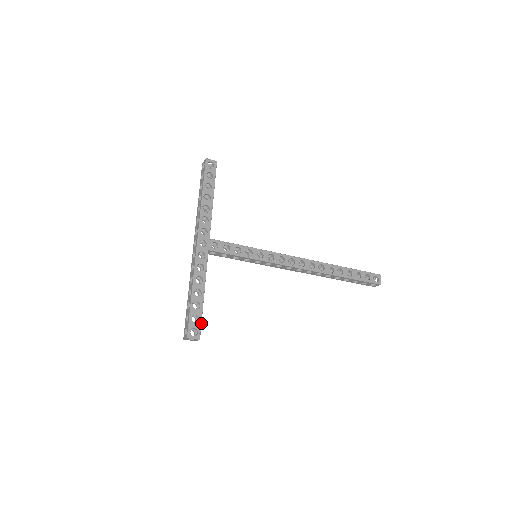
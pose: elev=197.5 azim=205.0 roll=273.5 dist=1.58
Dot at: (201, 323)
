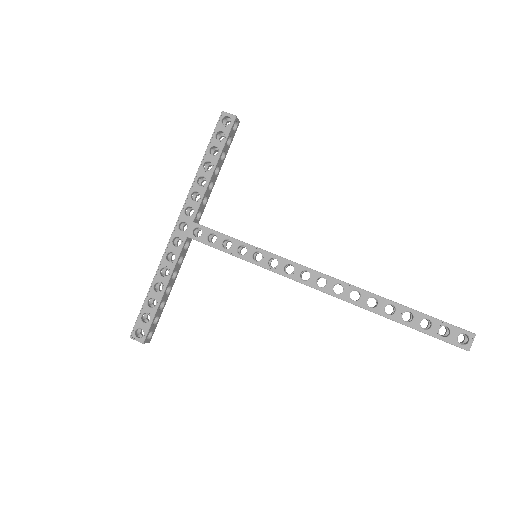
Dot at: (150, 325)
